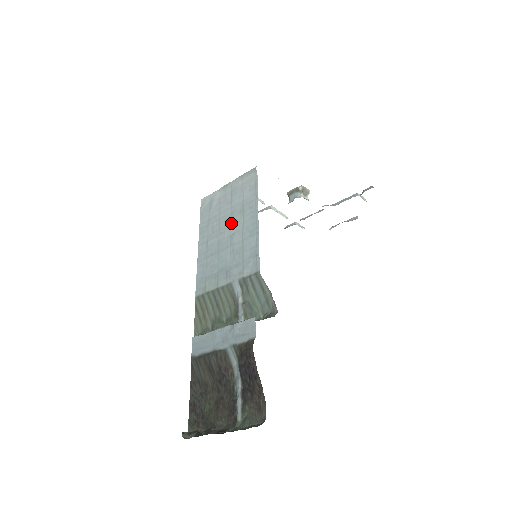
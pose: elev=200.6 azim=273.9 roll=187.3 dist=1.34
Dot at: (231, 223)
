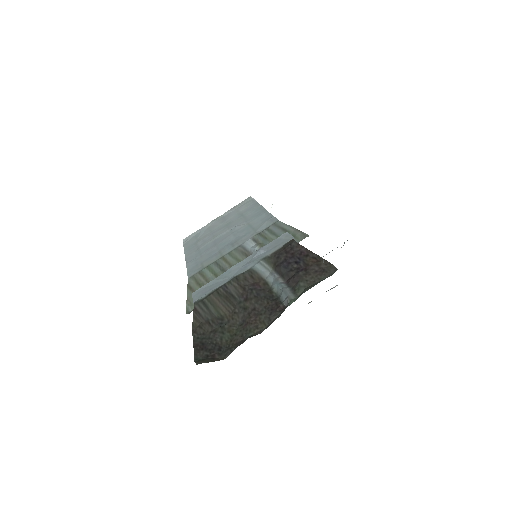
Dot at: (229, 226)
